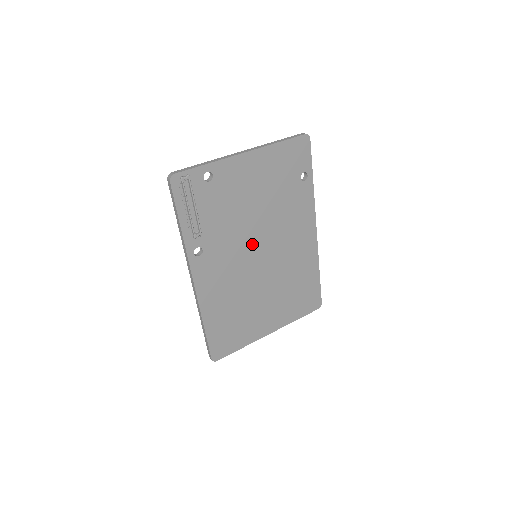
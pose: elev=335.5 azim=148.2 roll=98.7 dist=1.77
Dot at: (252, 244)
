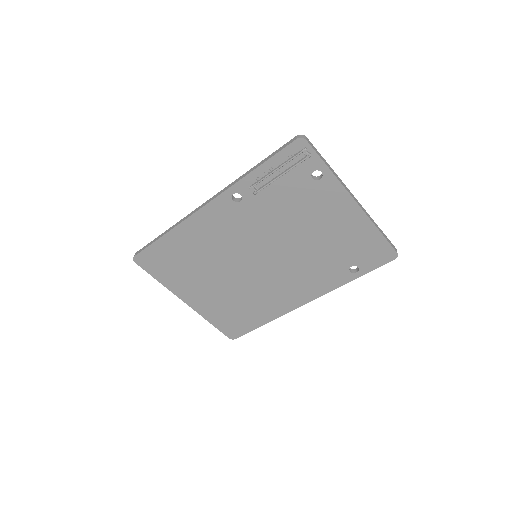
Dot at: (267, 247)
